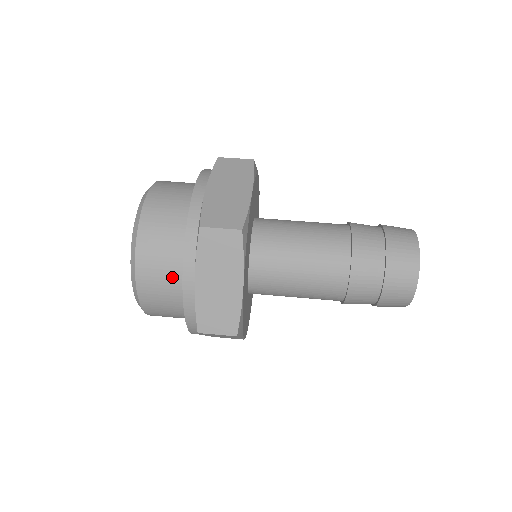
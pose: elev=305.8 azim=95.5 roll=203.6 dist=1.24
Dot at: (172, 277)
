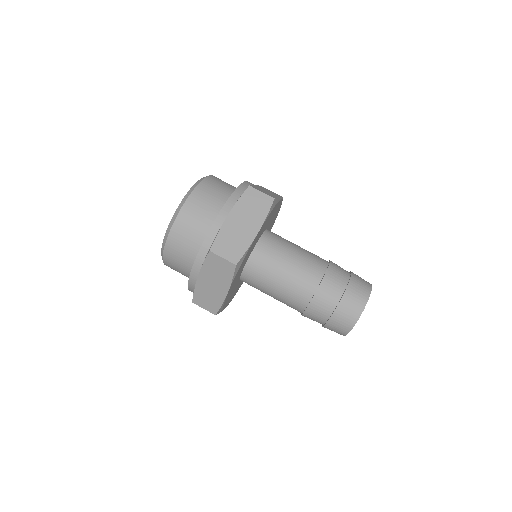
Dot at: (187, 263)
